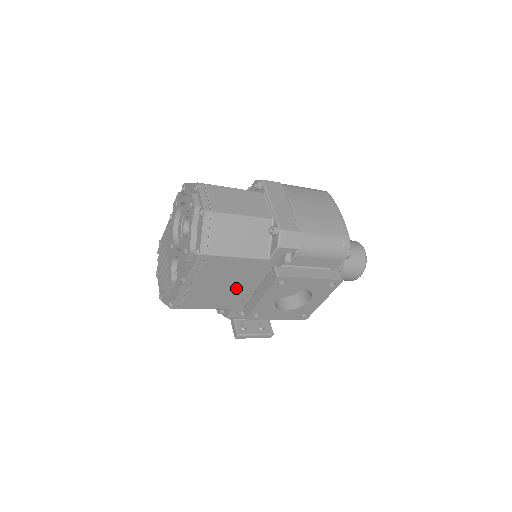
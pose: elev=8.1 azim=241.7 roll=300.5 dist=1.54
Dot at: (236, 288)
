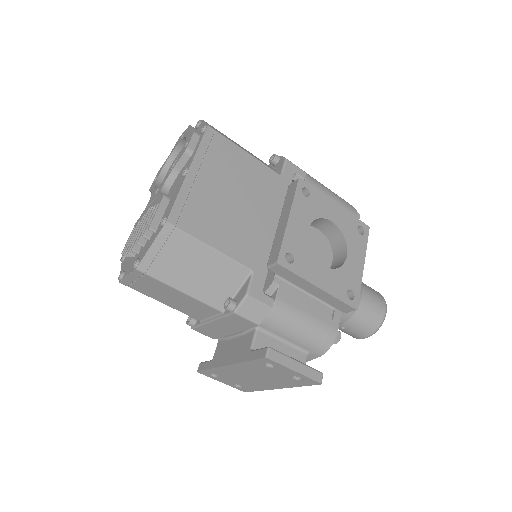
Dot at: (252, 216)
